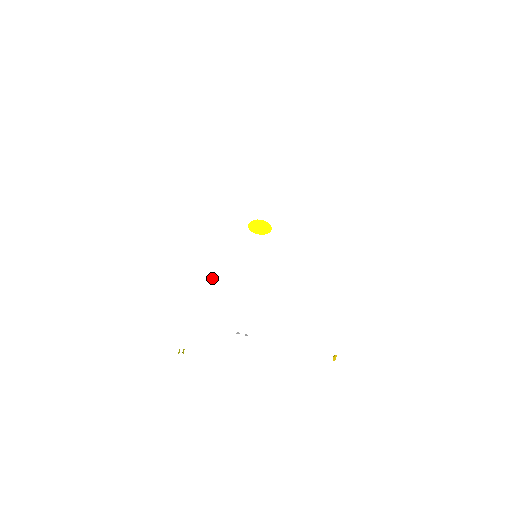
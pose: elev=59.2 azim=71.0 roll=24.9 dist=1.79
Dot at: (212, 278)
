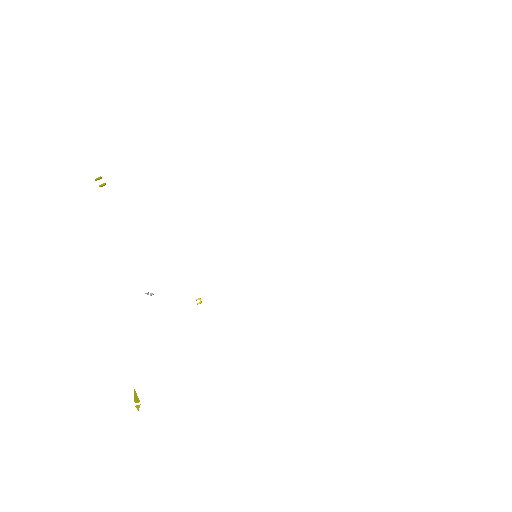
Dot at: occluded
